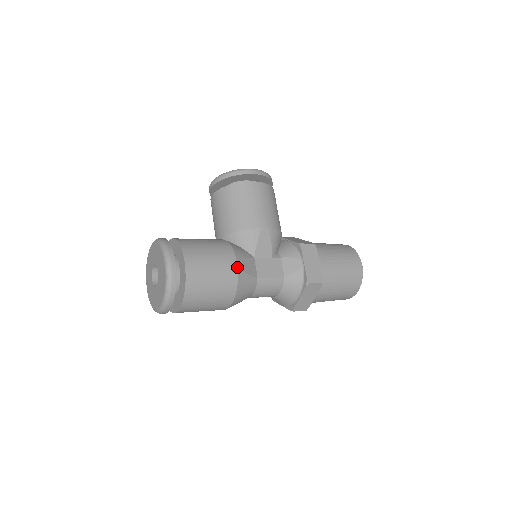
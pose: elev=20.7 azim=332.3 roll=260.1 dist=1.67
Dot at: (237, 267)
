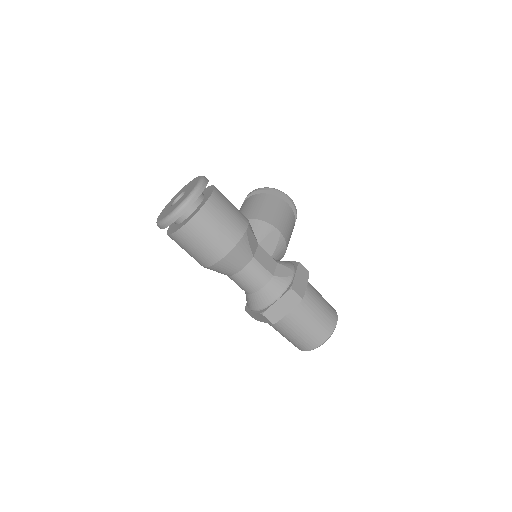
Dot at: (246, 230)
